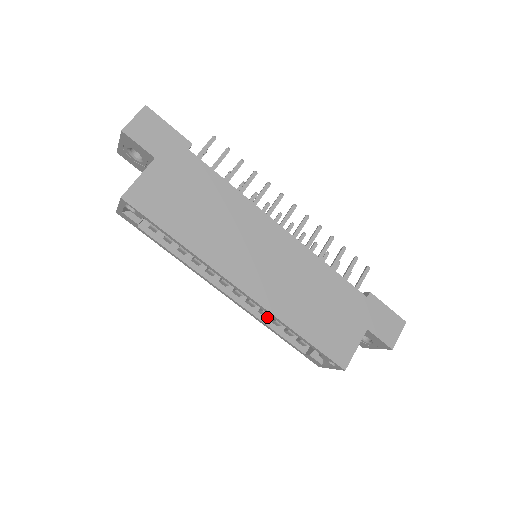
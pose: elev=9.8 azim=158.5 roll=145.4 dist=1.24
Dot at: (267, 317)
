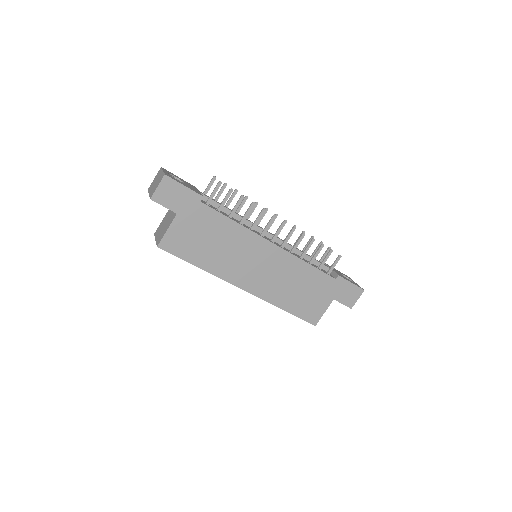
Dot at: occluded
